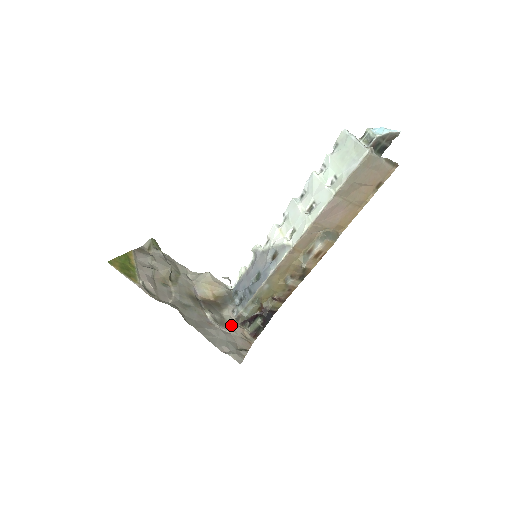
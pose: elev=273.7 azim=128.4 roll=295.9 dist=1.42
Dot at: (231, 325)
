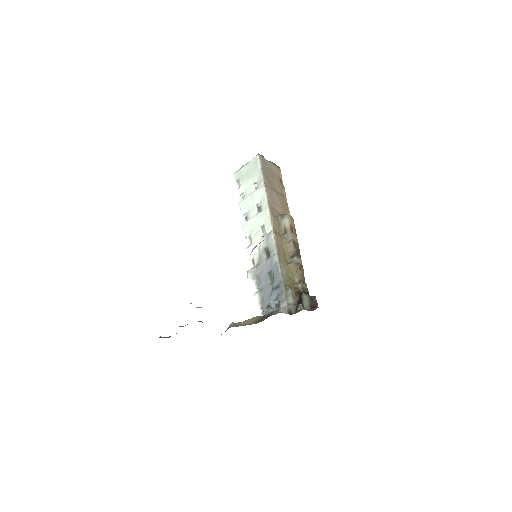
Dot at: occluded
